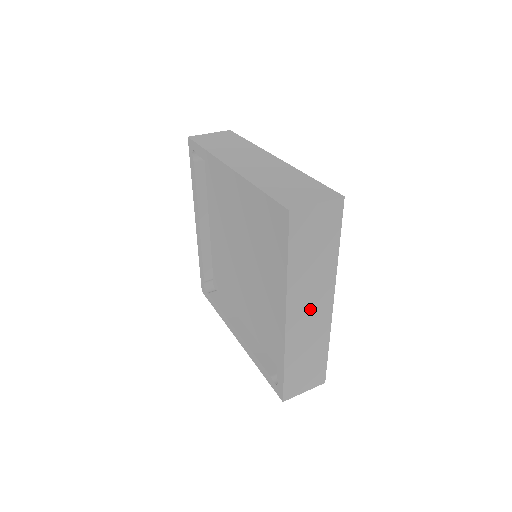
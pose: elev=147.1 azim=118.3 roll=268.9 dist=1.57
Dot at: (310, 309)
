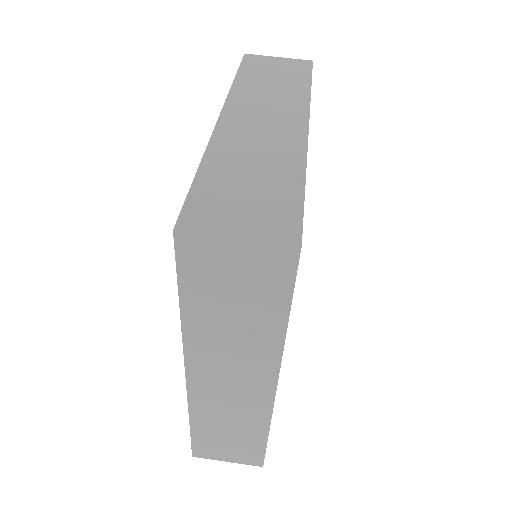
Dot at: (231, 380)
